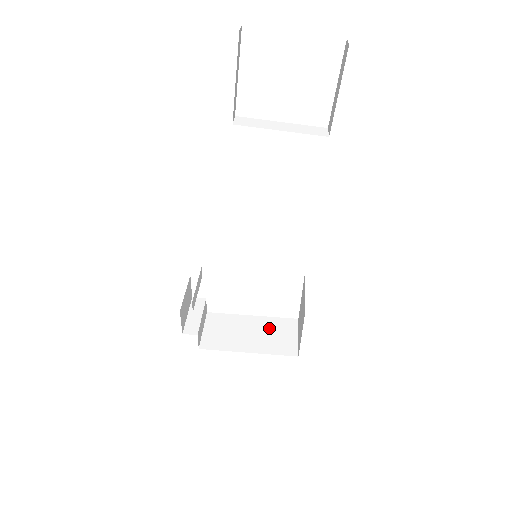
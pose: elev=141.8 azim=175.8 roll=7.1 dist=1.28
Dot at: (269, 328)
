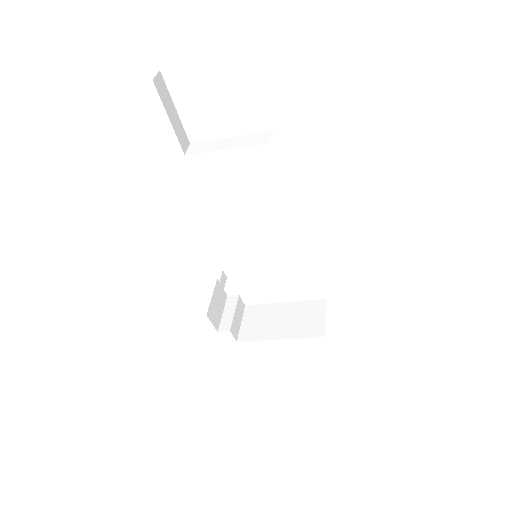
Dot at: (299, 312)
